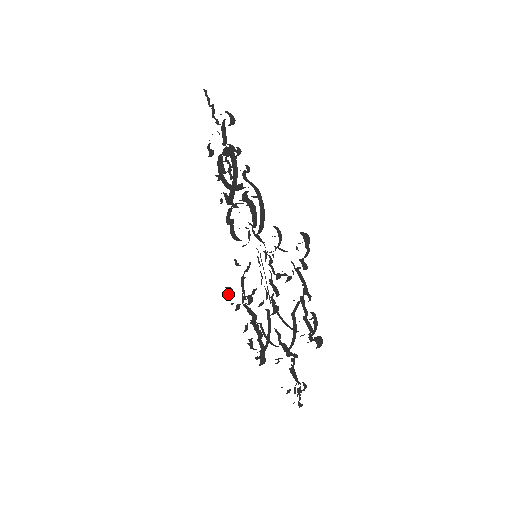
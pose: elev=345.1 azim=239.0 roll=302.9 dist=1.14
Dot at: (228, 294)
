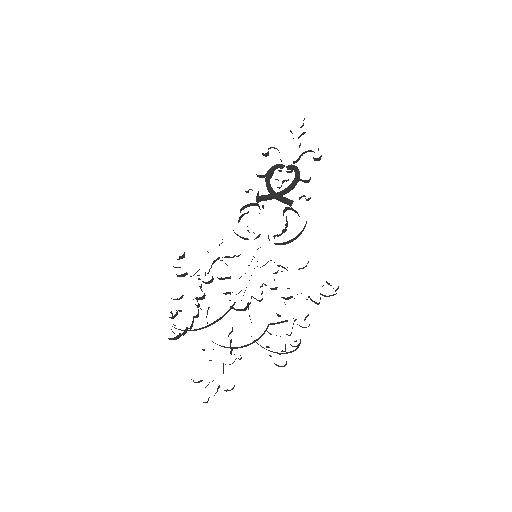
Dot at: (180, 256)
